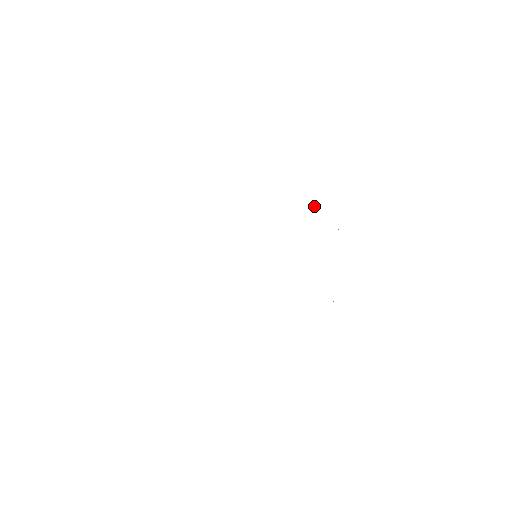
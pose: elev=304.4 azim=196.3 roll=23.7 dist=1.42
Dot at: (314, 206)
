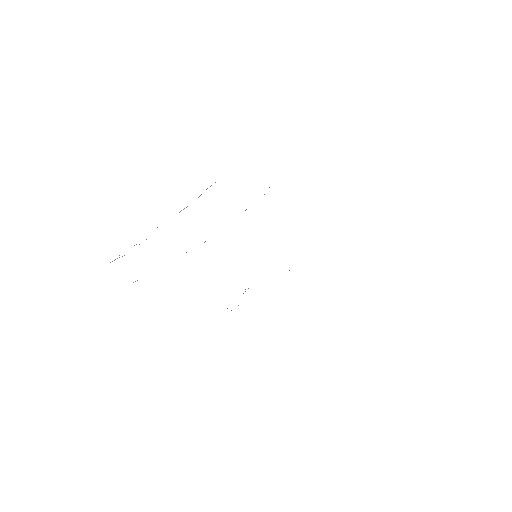
Dot at: occluded
